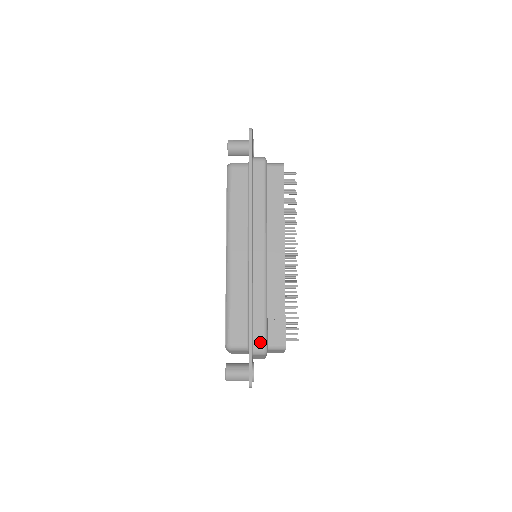
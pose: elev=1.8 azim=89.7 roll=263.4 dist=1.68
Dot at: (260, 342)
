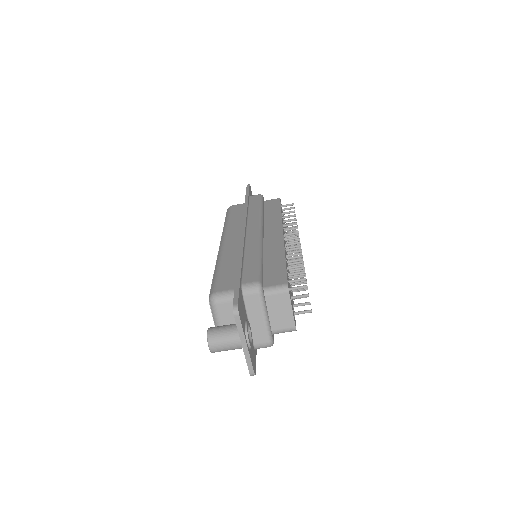
Dot at: (252, 278)
